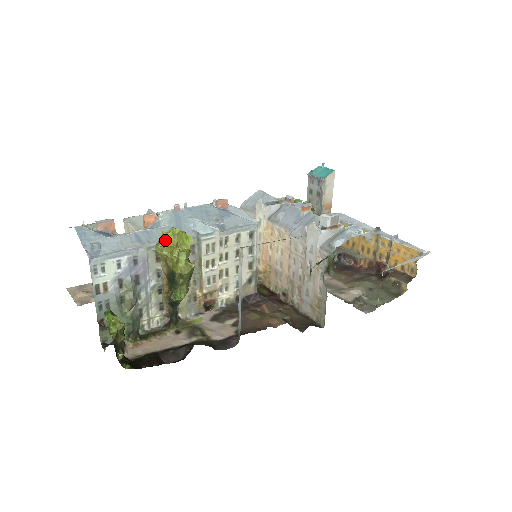
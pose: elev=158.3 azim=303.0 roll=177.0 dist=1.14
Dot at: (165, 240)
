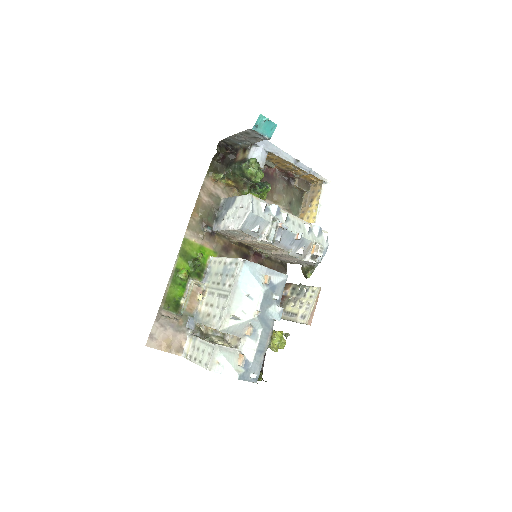
Dot at: (280, 348)
